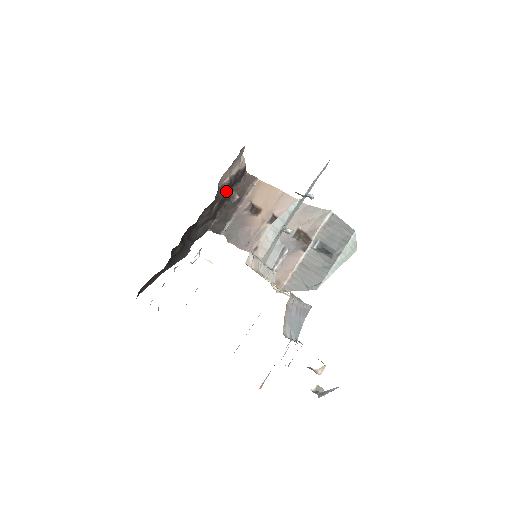
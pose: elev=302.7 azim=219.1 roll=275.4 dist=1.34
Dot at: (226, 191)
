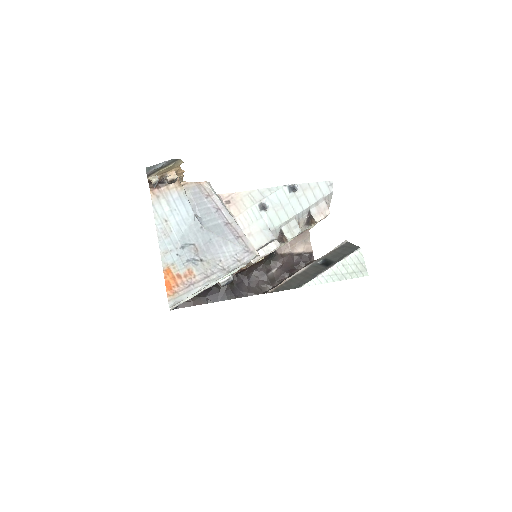
Dot at: (286, 263)
